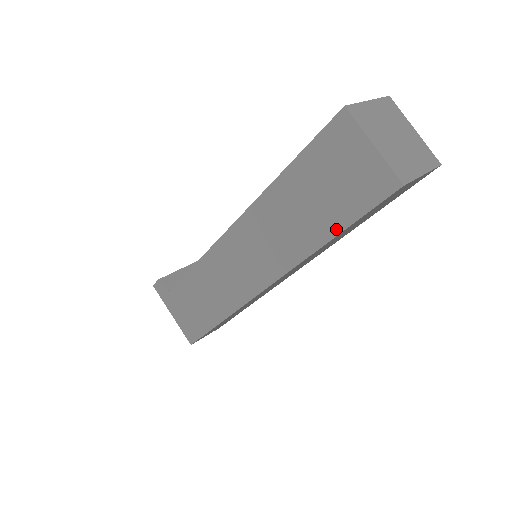
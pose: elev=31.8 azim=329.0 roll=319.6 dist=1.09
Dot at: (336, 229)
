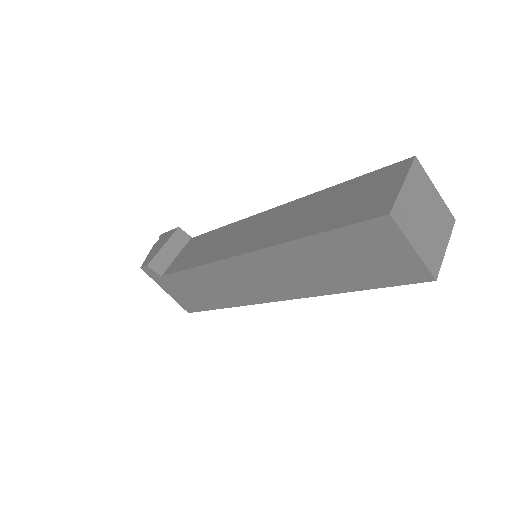
Dot at: (360, 287)
